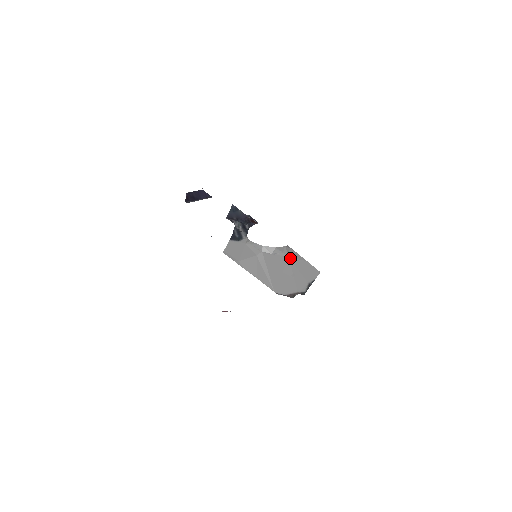
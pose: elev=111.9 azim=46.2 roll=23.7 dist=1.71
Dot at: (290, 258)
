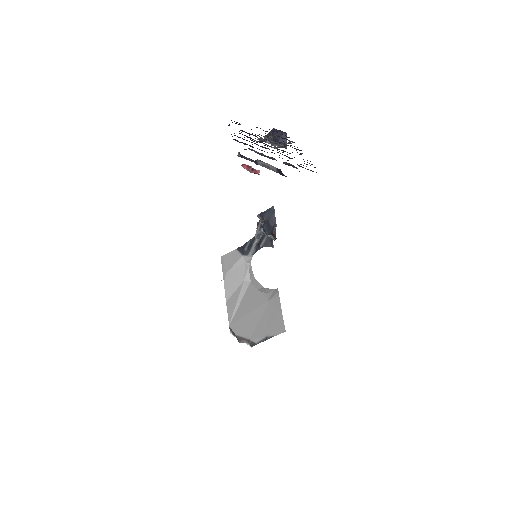
Dot at: (270, 302)
